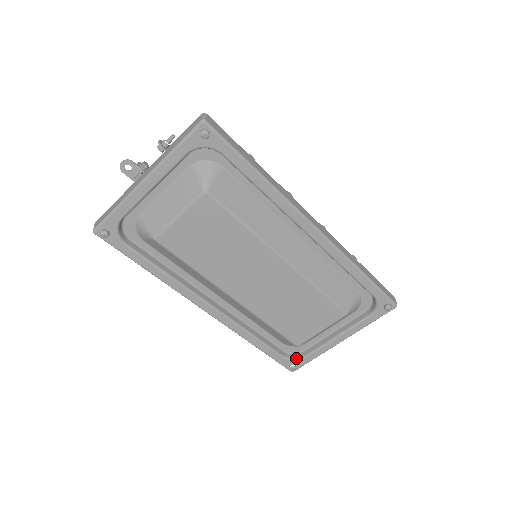
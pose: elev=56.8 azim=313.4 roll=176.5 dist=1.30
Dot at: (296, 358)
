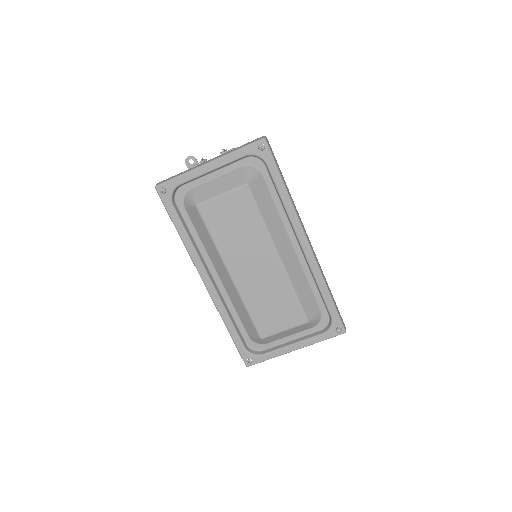
Dot at: (255, 354)
